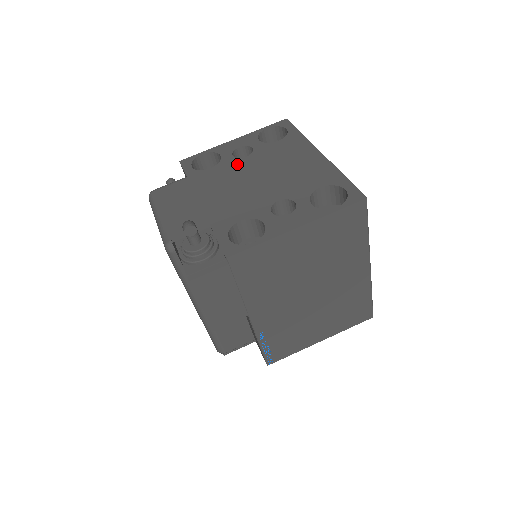
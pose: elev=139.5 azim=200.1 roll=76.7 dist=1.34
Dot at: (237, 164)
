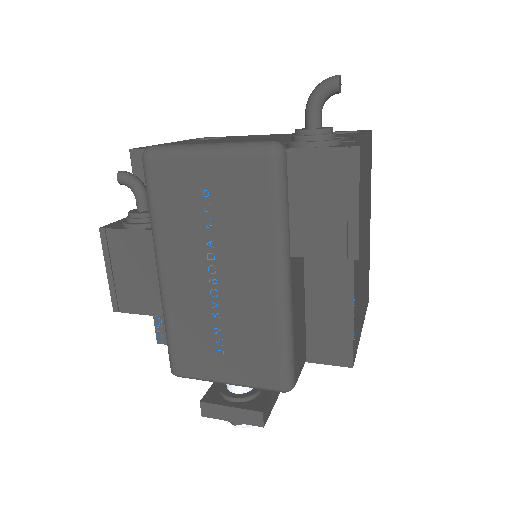
Dot at: occluded
